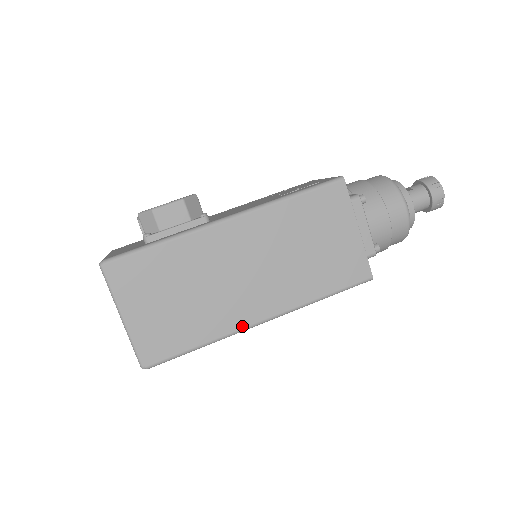
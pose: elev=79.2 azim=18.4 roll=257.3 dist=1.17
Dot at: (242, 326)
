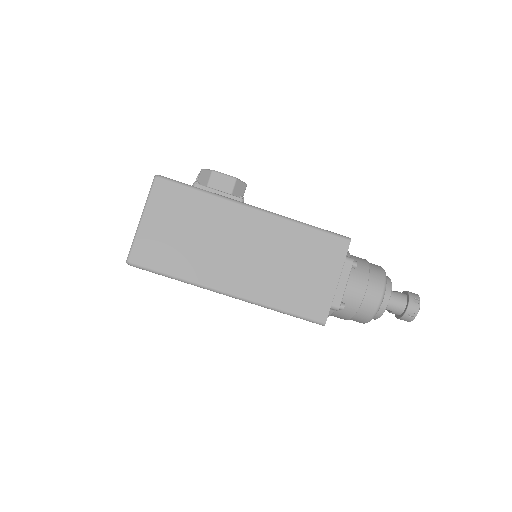
Dot at: (212, 285)
